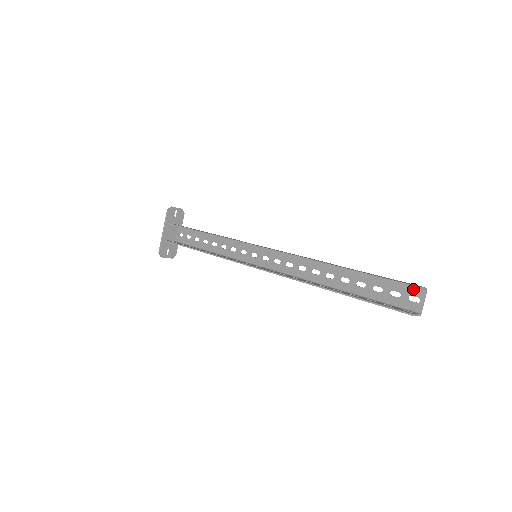
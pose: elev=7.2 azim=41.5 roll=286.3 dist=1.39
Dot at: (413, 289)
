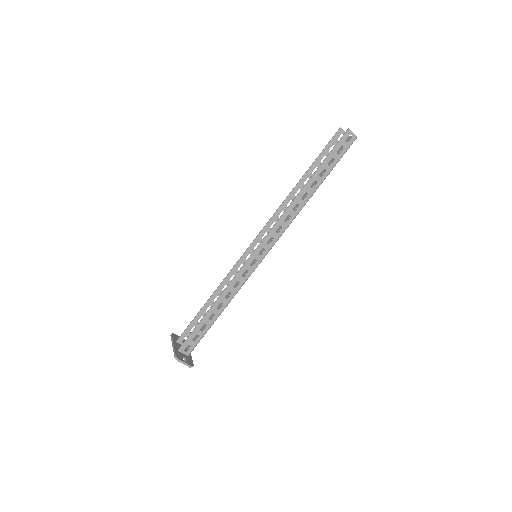
Dot at: occluded
